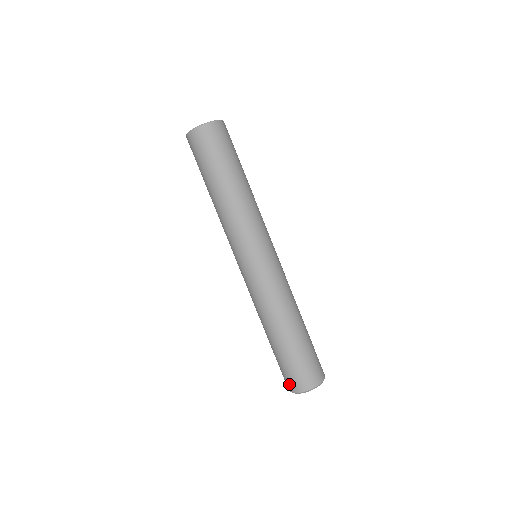
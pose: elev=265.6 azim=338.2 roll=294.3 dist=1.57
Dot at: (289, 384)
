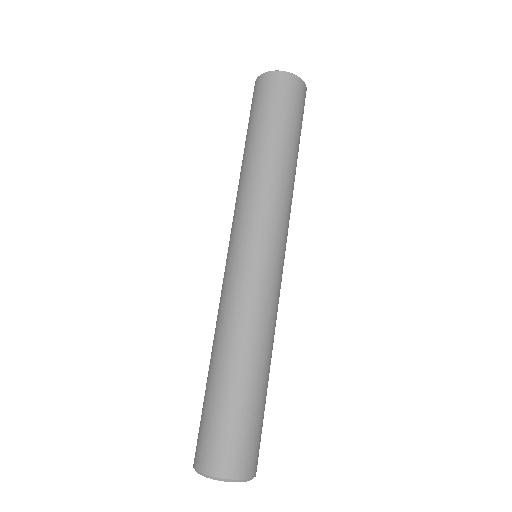
Dot at: occluded
